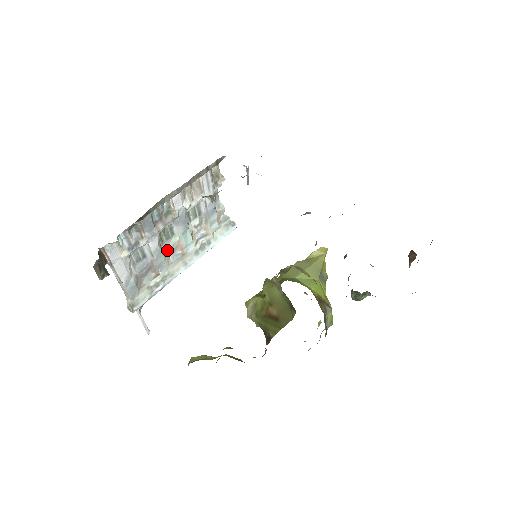
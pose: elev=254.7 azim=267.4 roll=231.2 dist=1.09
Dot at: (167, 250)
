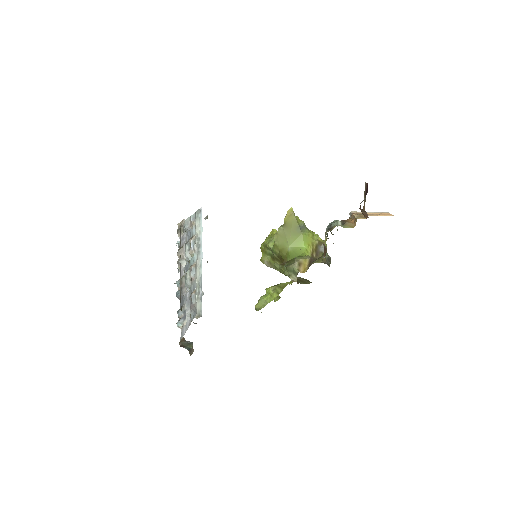
Dot at: (189, 280)
